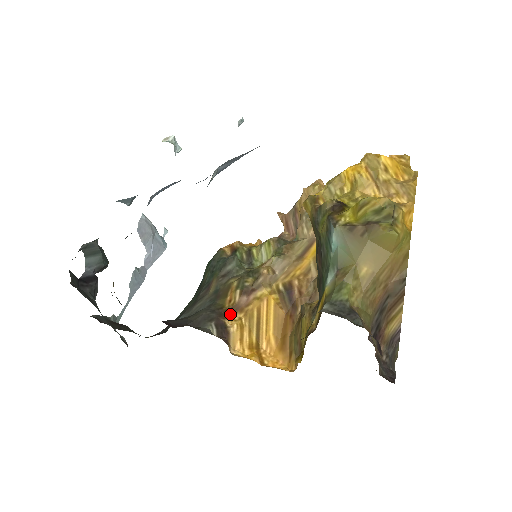
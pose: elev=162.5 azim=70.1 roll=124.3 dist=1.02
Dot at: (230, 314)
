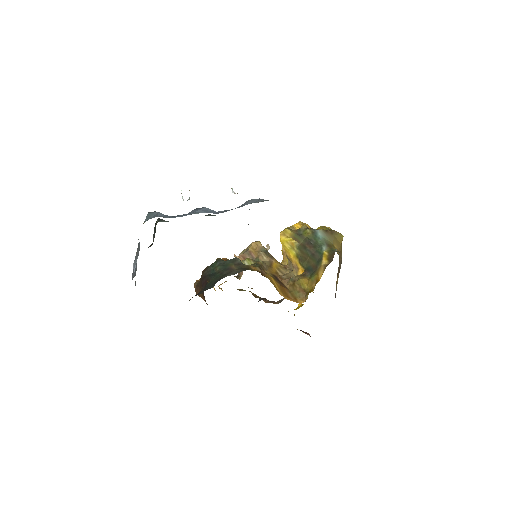
Dot at: (261, 274)
